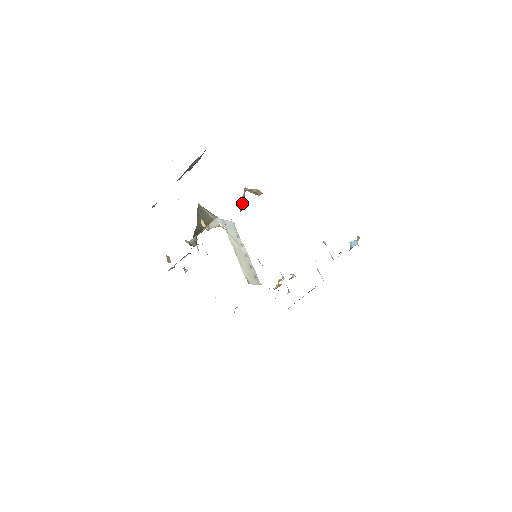
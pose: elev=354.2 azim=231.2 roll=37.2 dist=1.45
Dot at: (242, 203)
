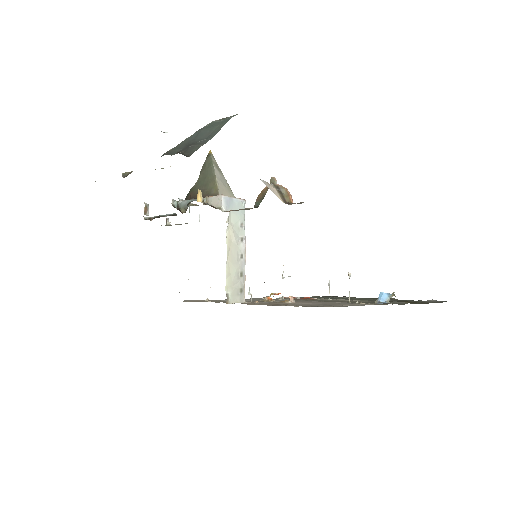
Dot at: (261, 197)
